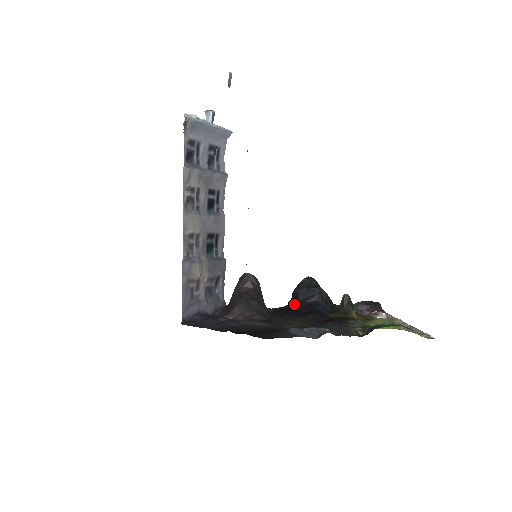
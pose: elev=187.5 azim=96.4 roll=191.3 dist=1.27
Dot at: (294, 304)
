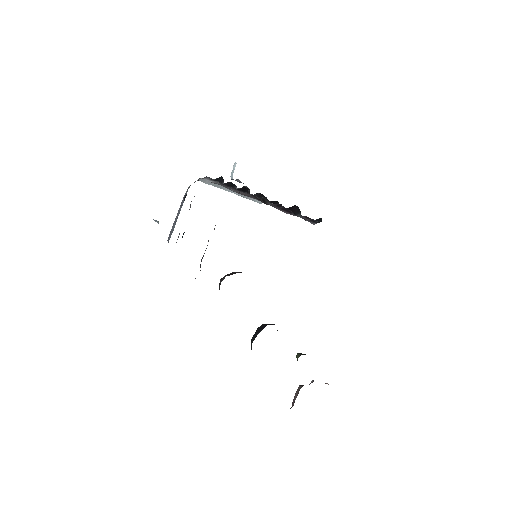
Dot at: occluded
